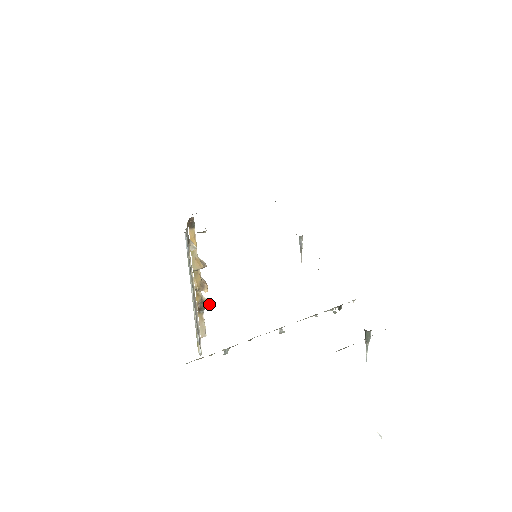
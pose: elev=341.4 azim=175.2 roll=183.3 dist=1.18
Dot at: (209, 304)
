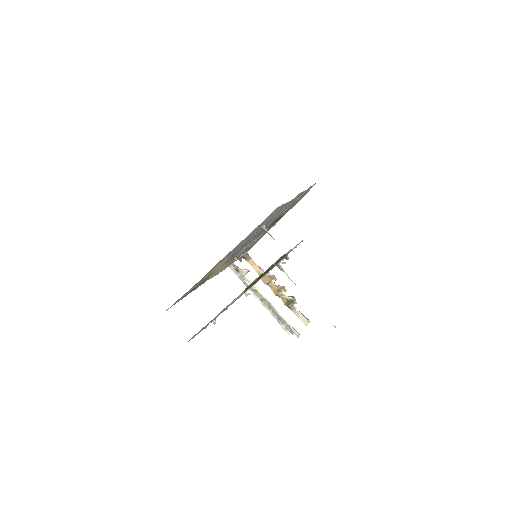
Dot at: (293, 300)
